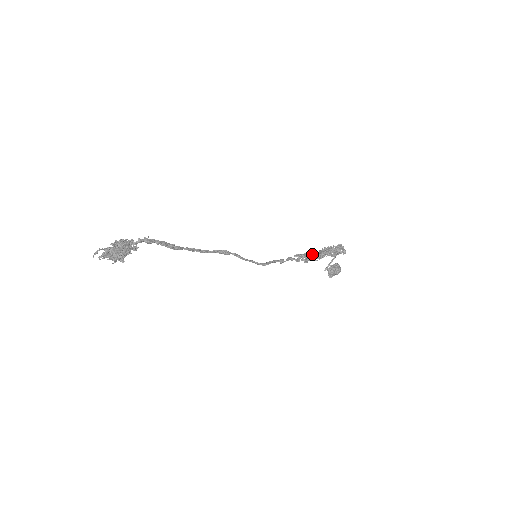
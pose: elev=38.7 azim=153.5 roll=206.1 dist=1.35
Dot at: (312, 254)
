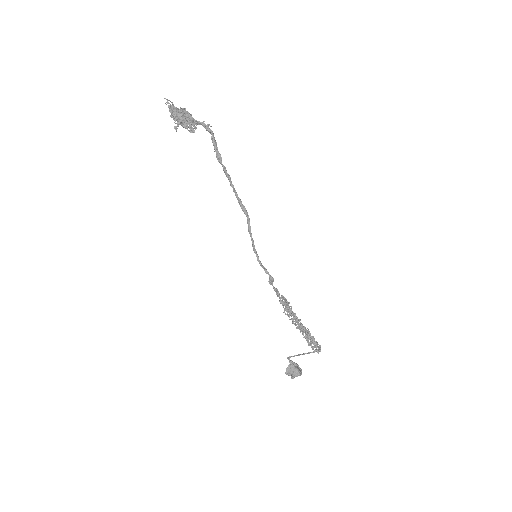
Dot at: (295, 314)
